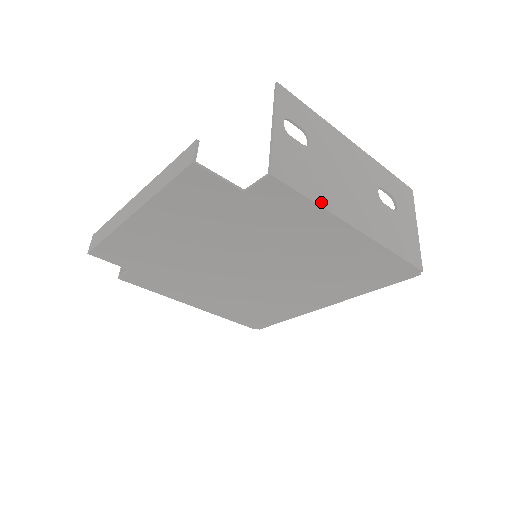
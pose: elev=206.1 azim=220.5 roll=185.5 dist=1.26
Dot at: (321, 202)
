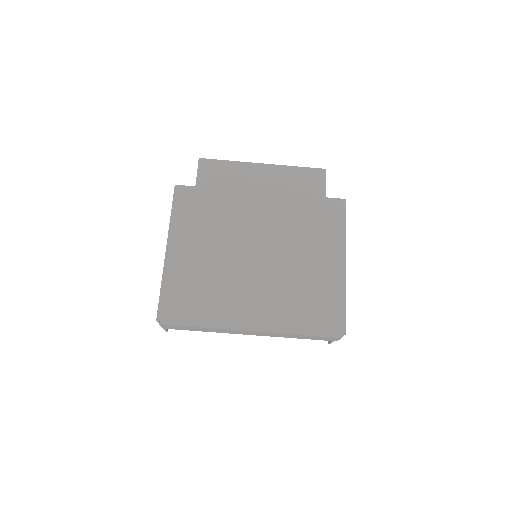
Dot at: (345, 234)
